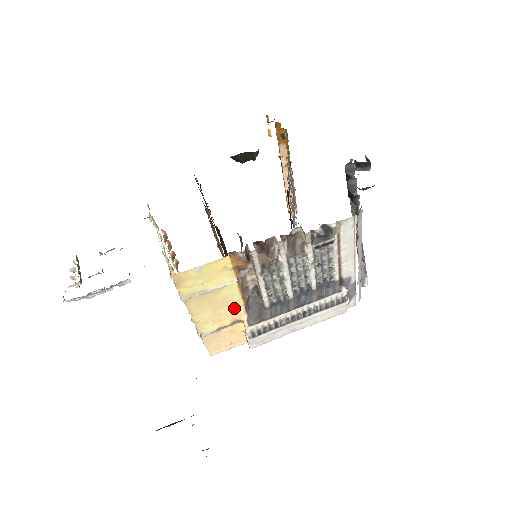
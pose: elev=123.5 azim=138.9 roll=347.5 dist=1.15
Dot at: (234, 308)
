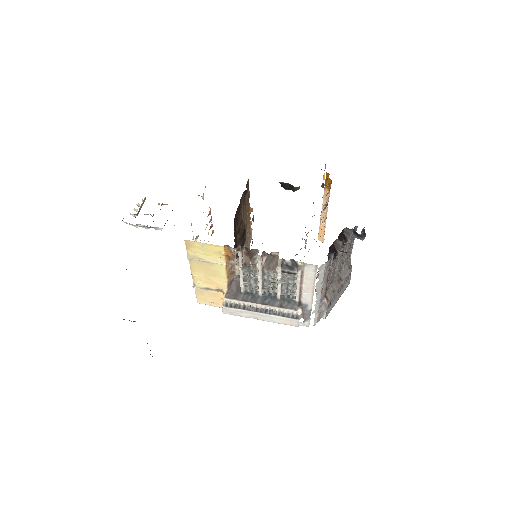
Dot at: (220, 281)
